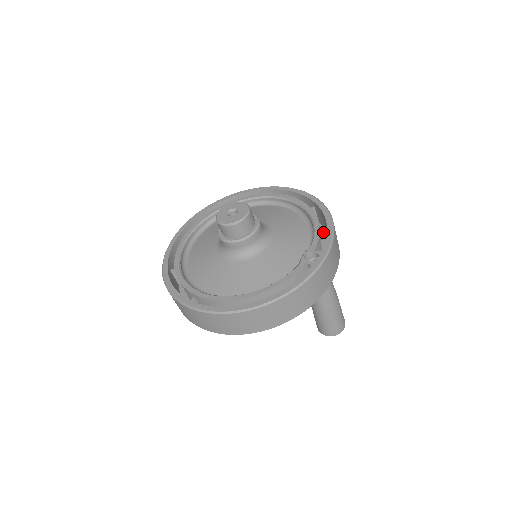
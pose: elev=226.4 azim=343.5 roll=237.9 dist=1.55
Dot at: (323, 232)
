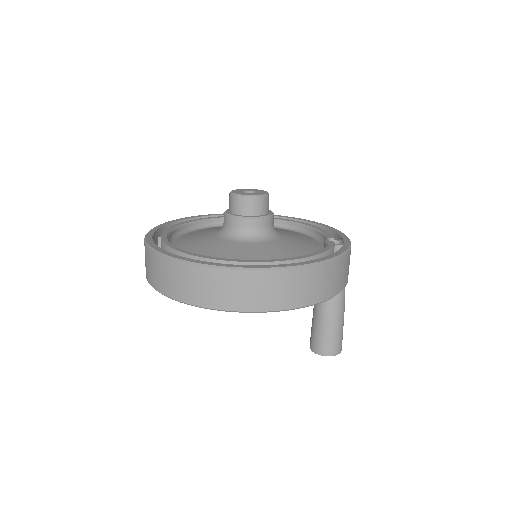
Dot at: occluded
